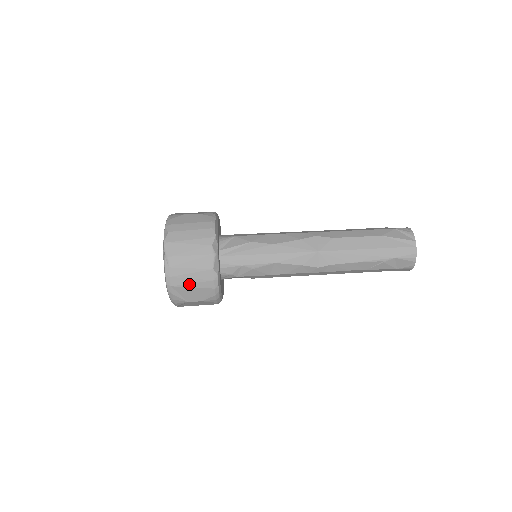
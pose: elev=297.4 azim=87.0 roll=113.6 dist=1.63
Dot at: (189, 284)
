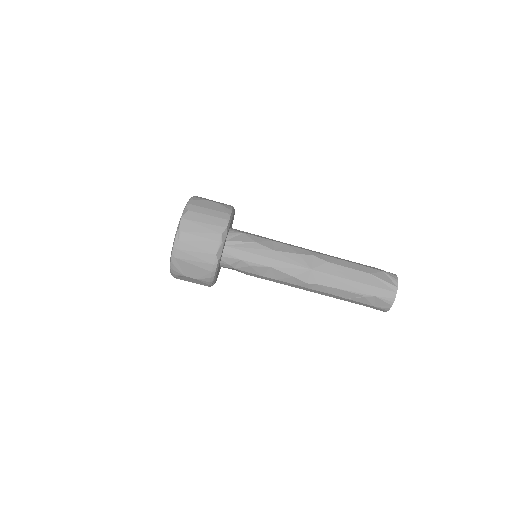
Dot at: (191, 261)
